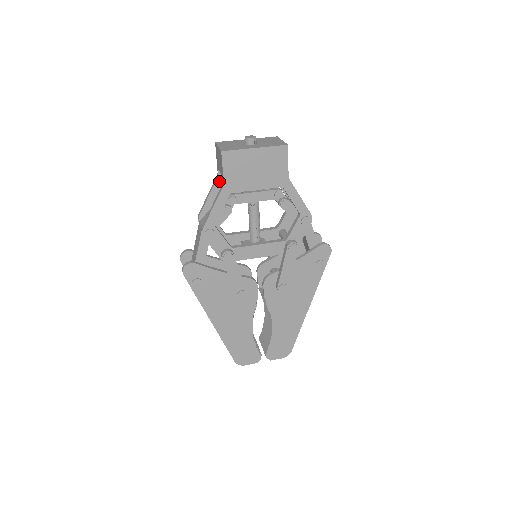
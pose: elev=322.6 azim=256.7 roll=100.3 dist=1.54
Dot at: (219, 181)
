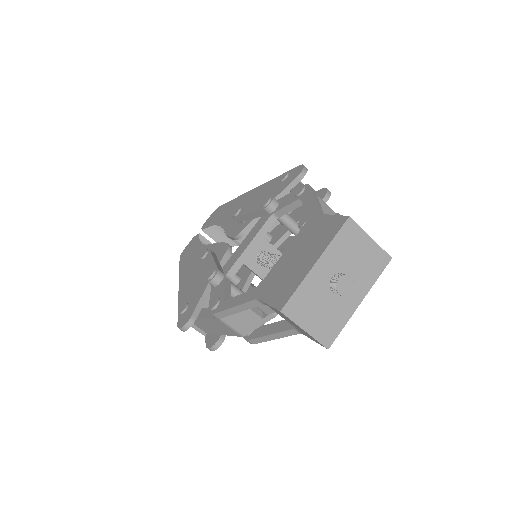
Dot at: occluded
